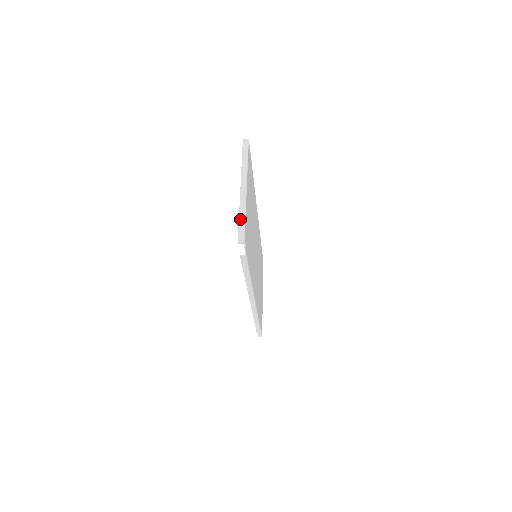
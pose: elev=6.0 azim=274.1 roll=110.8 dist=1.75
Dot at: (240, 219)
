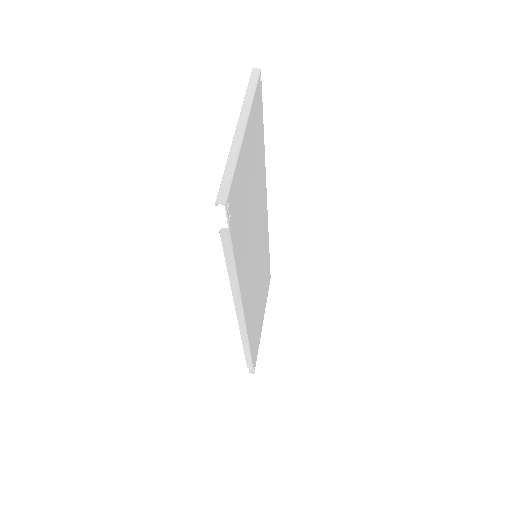
Dot at: (226, 169)
